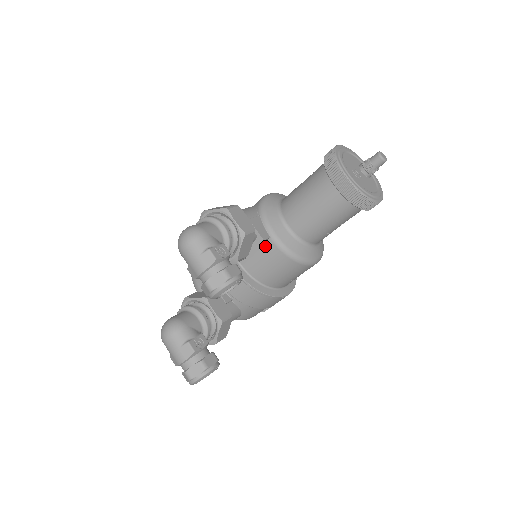
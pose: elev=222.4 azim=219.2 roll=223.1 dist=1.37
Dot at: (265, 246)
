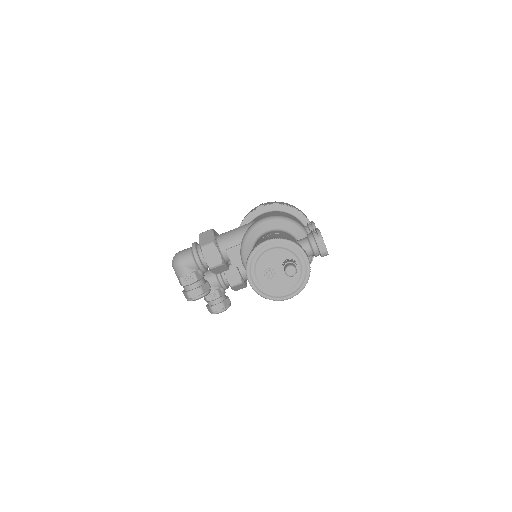
Dot at: occluded
